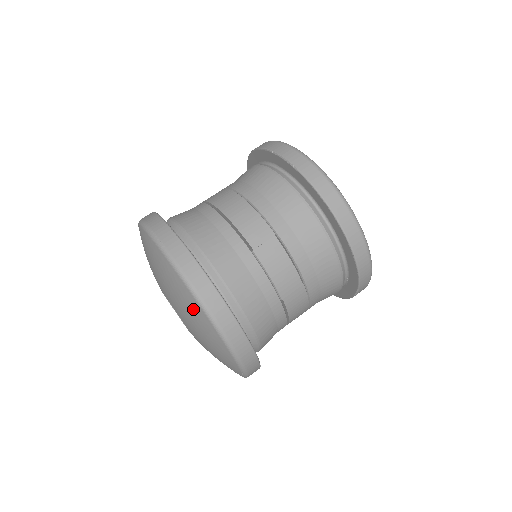
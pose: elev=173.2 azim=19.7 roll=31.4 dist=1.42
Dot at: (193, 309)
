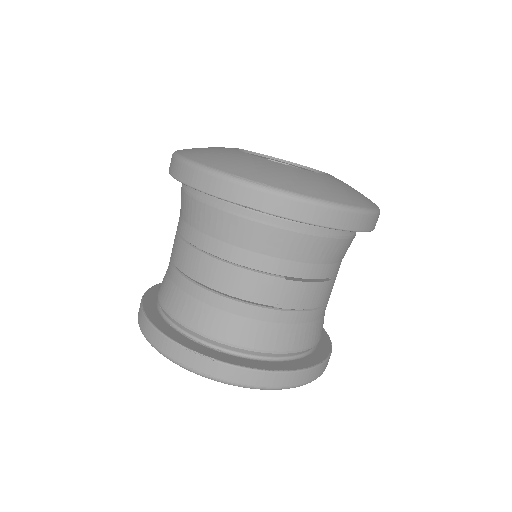
Dot at: occluded
